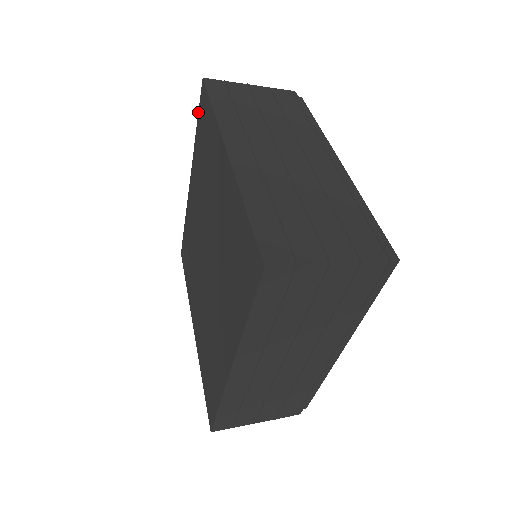
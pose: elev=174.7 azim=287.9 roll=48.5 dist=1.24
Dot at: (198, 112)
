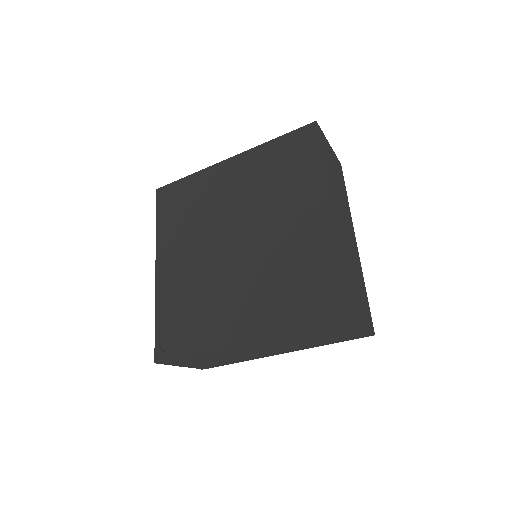
Dot at: (156, 211)
